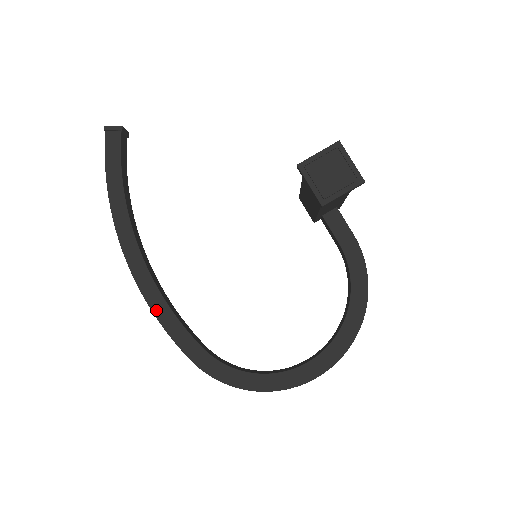
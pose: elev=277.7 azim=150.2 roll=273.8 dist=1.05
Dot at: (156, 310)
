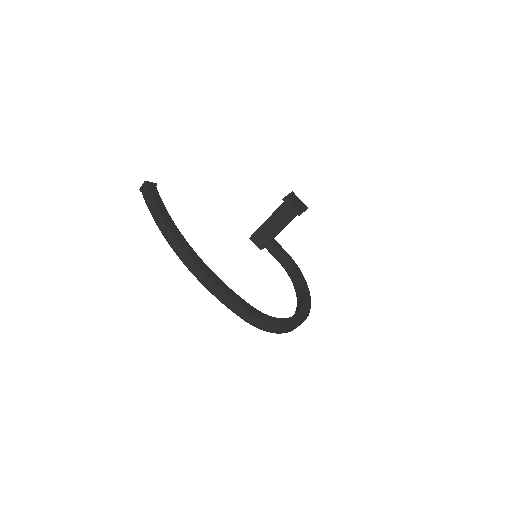
Dot at: (219, 285)
